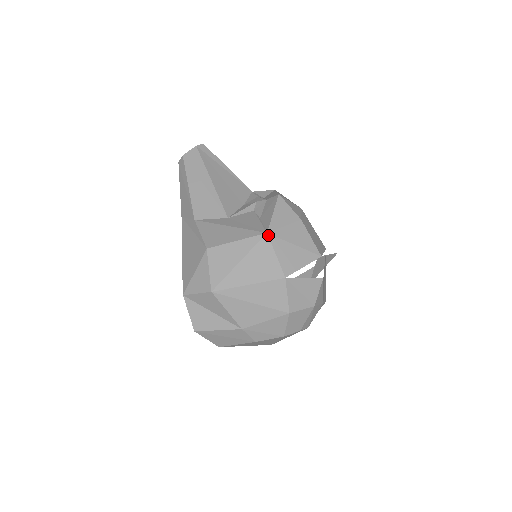
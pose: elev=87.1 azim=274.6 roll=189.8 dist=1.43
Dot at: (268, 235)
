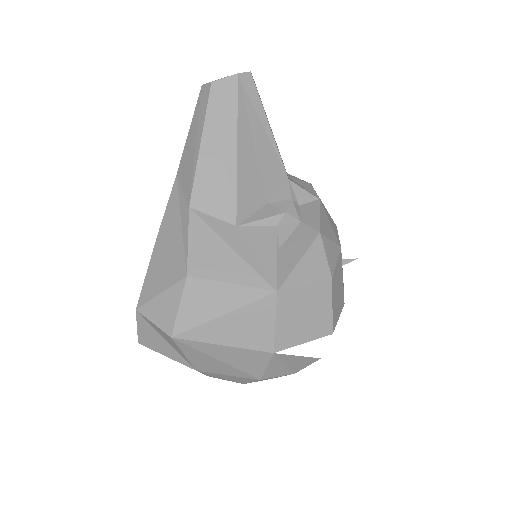
Dot at: (277, 295)
